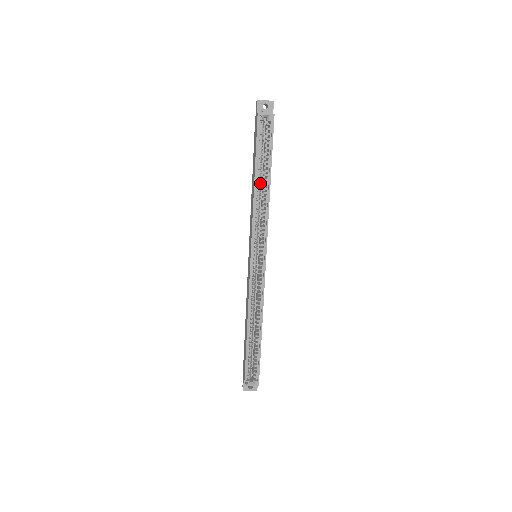
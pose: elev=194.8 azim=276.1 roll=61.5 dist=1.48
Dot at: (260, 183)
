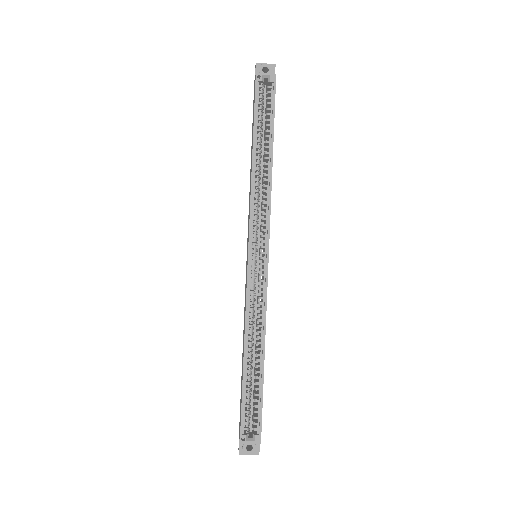
Dot at: occluded
